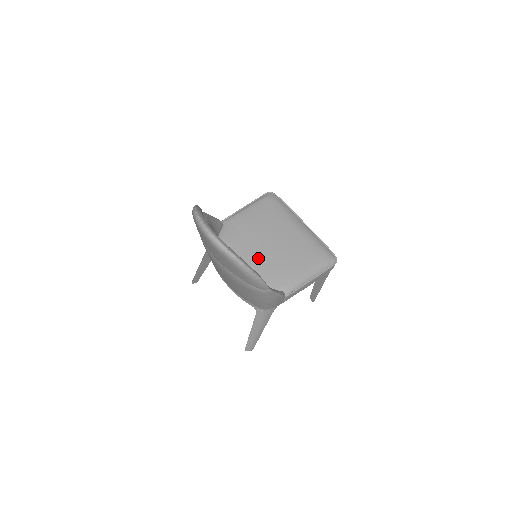
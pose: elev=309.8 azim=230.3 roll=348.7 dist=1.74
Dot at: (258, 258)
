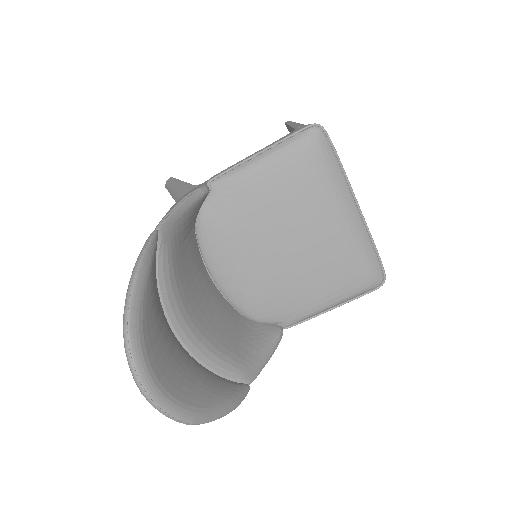
Dot at: (257, 270)
